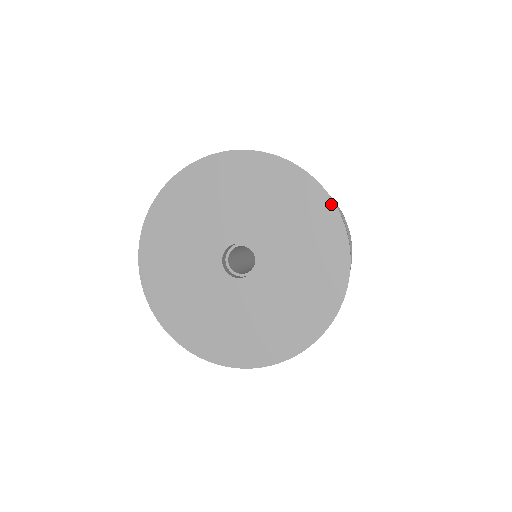
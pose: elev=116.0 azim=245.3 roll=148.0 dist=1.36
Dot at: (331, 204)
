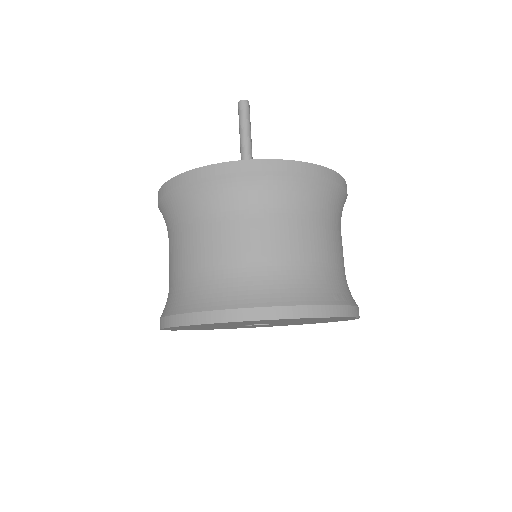
Dot at: occluded
